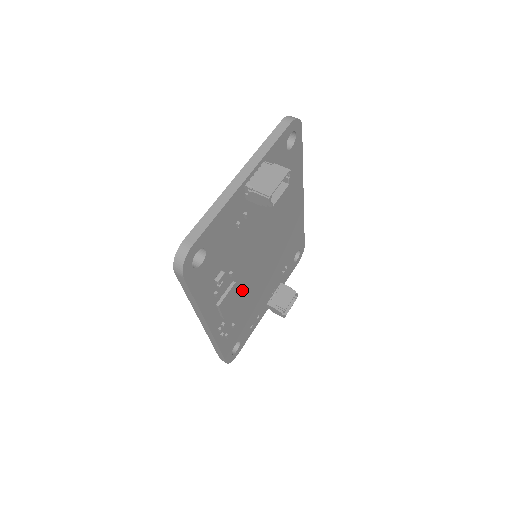
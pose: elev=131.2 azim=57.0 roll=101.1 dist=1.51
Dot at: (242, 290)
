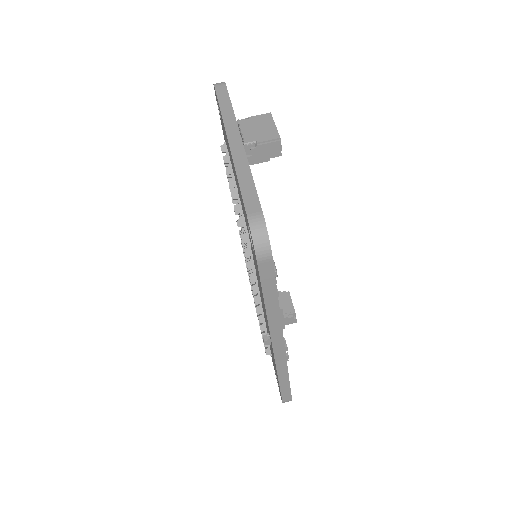
Dot at: occluded
